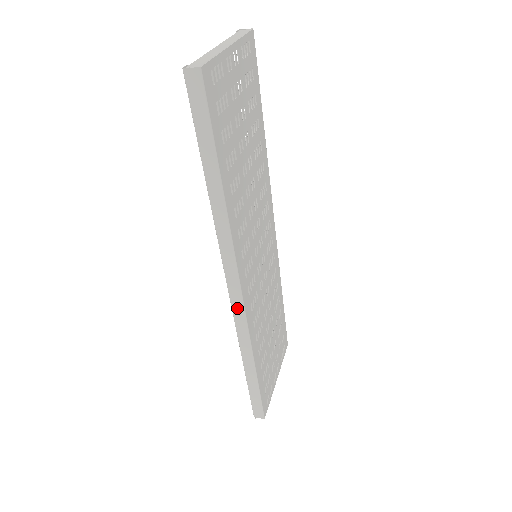
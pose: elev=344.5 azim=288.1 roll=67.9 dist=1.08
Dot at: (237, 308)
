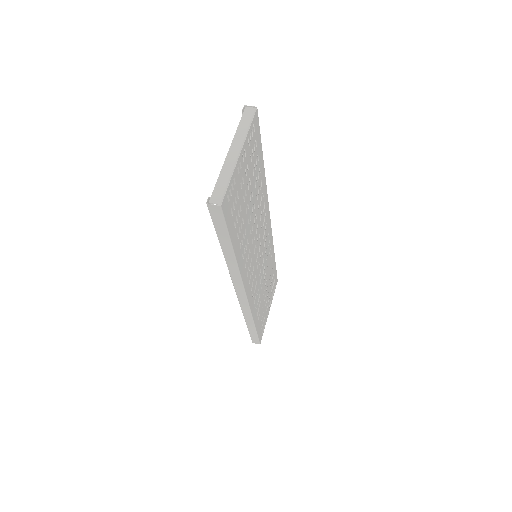
Dot at: (243, 302)
